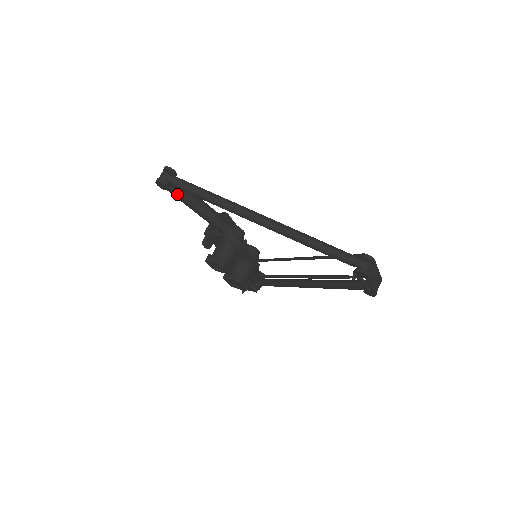
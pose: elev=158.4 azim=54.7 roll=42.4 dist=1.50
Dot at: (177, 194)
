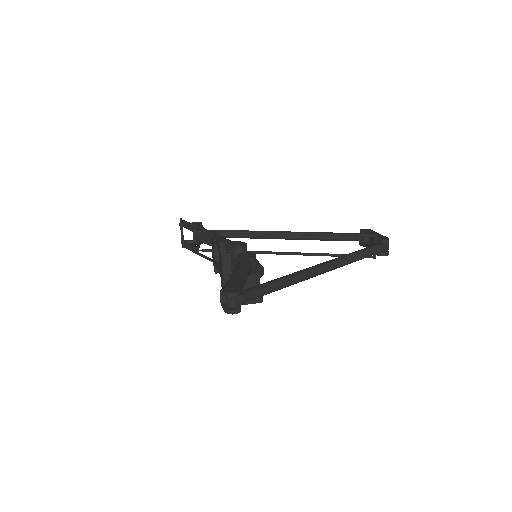
Dot at: occluded
